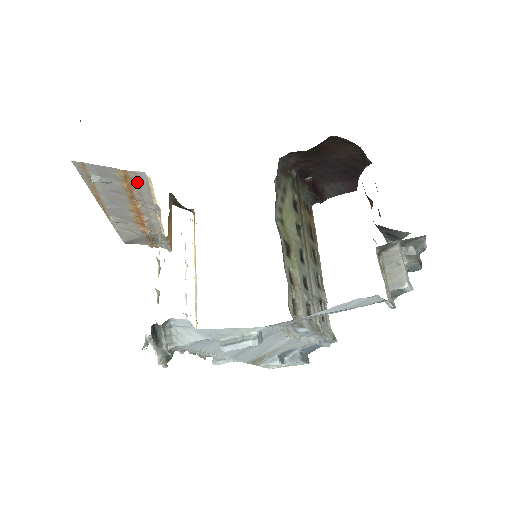
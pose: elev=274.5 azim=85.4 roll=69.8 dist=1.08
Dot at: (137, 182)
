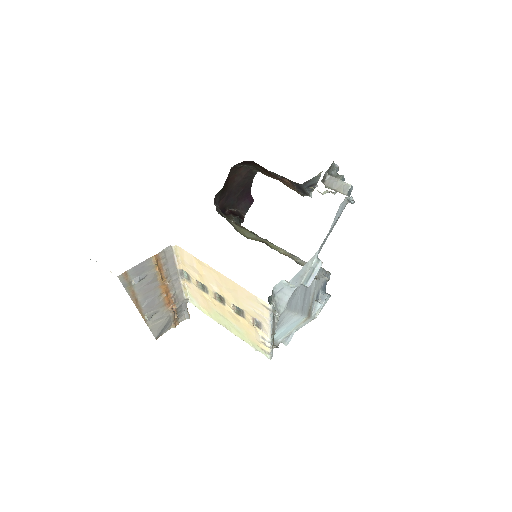
Dot at: (165, 260)
